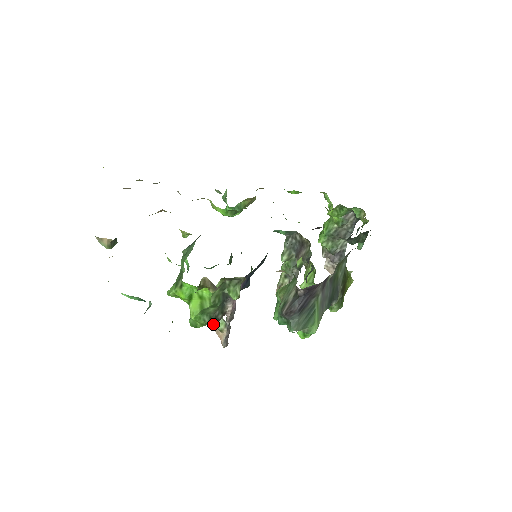
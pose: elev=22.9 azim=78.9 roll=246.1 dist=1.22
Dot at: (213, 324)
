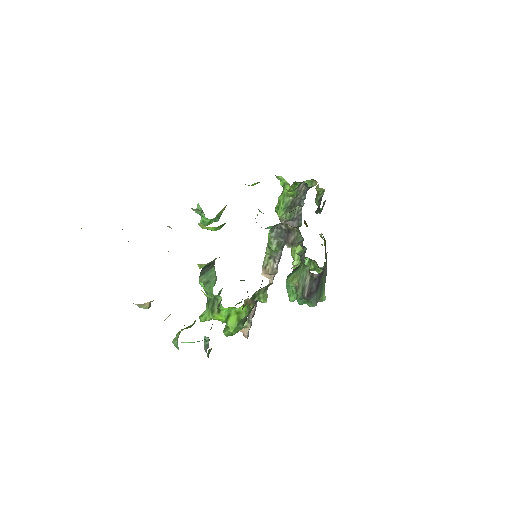
Dot at: occluded
